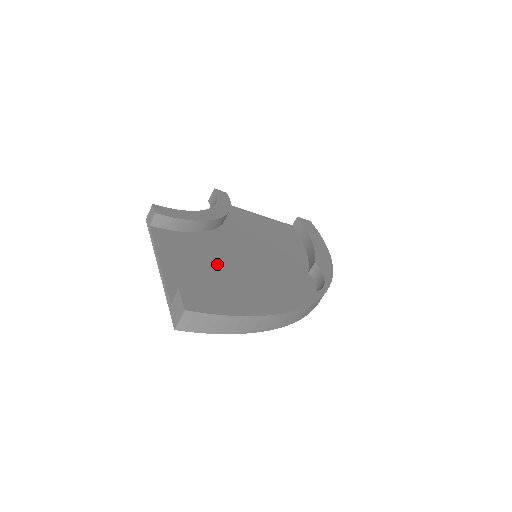
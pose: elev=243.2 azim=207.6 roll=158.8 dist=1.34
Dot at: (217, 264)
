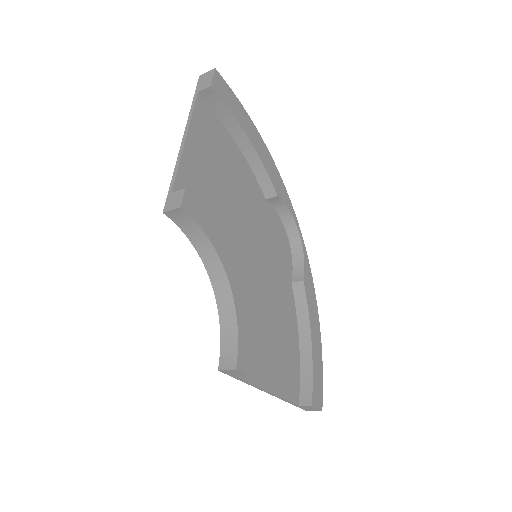
Dot at: (268, 324)
